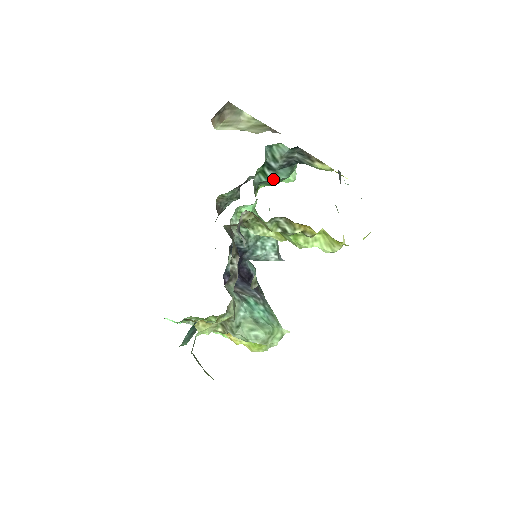
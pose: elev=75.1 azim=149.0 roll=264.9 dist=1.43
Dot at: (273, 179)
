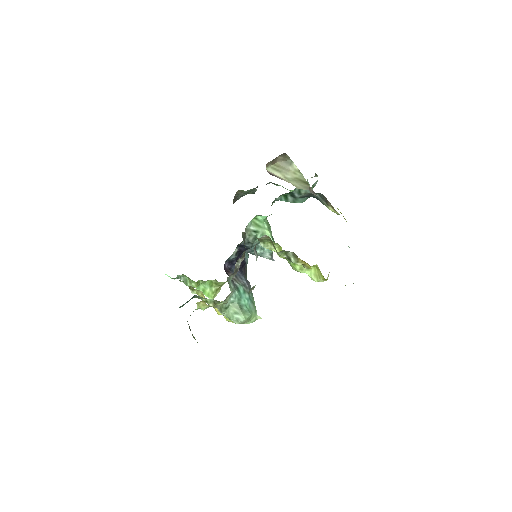
Dot at: (291, 202)
